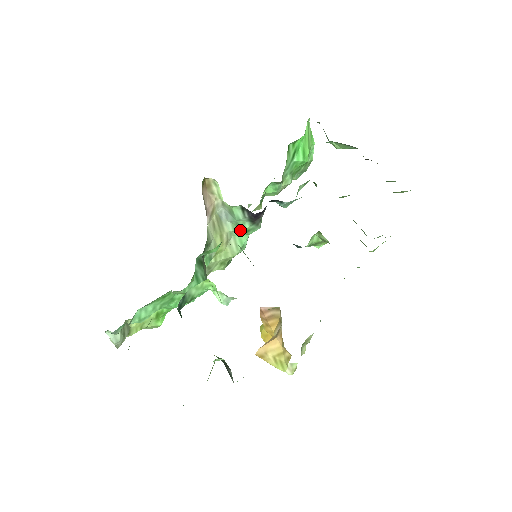
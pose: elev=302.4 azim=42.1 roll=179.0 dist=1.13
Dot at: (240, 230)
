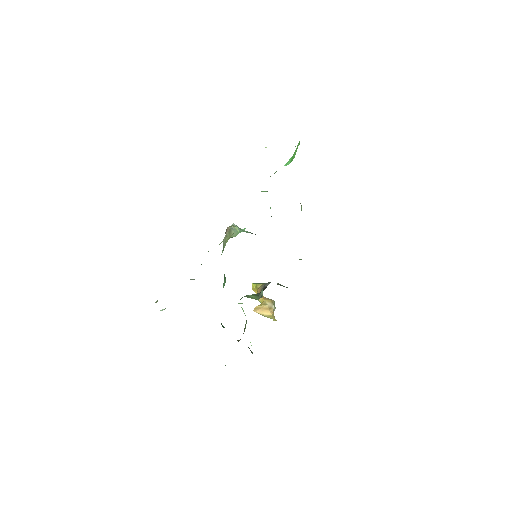
Dot at: occluded
